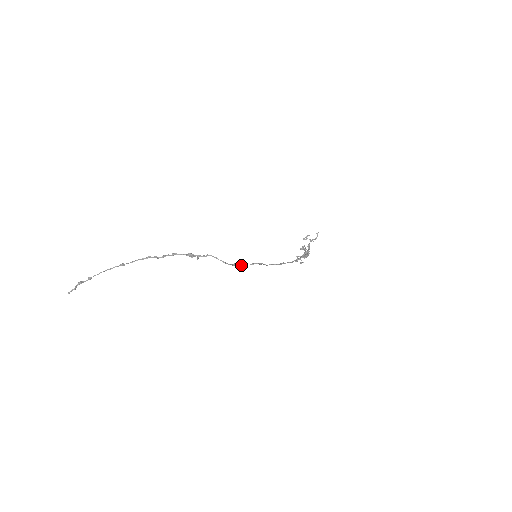
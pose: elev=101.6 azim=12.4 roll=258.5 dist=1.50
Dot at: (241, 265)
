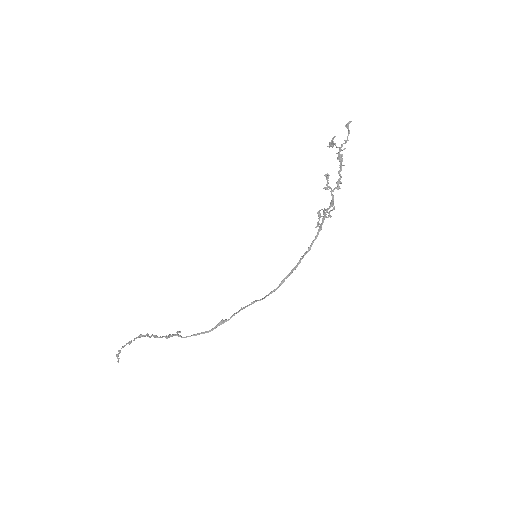
Dot at: occluded
